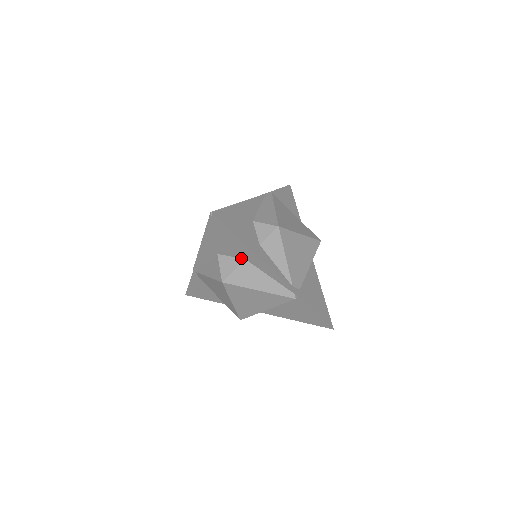
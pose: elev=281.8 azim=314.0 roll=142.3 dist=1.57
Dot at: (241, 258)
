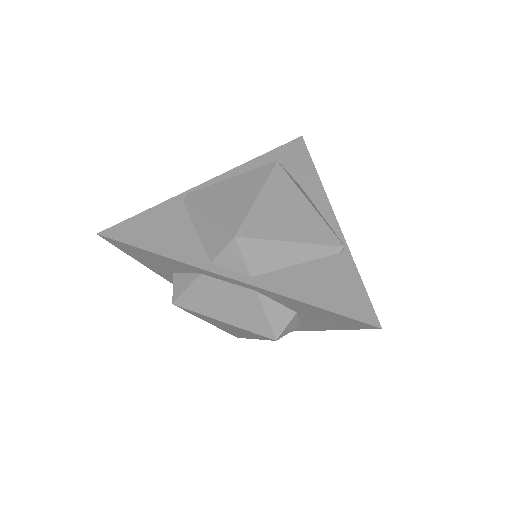
Dot at: occluded
